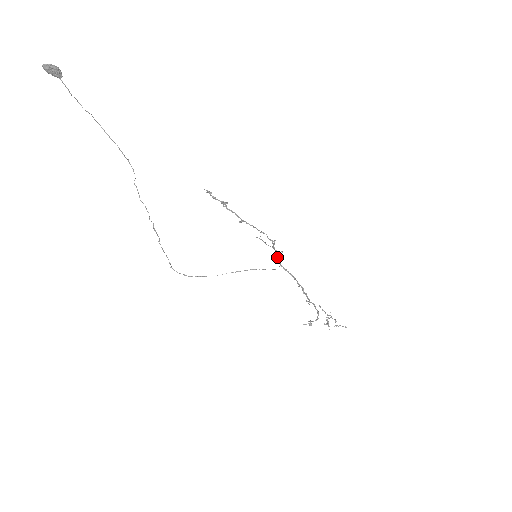
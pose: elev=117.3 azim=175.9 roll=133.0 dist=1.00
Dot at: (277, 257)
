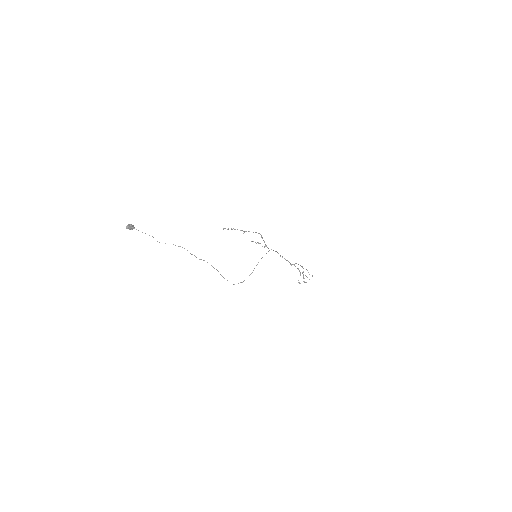
Dot at: (265, 245)
